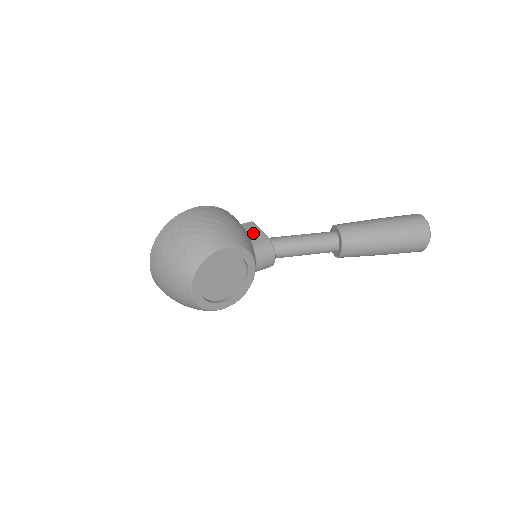
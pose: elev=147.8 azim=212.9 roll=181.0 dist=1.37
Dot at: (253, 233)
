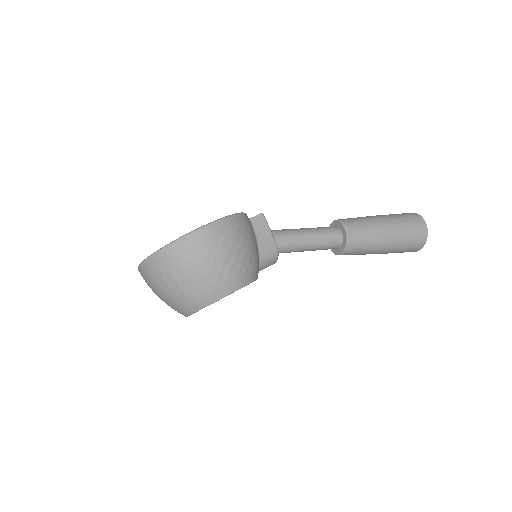
Dot at: (262, 238)
